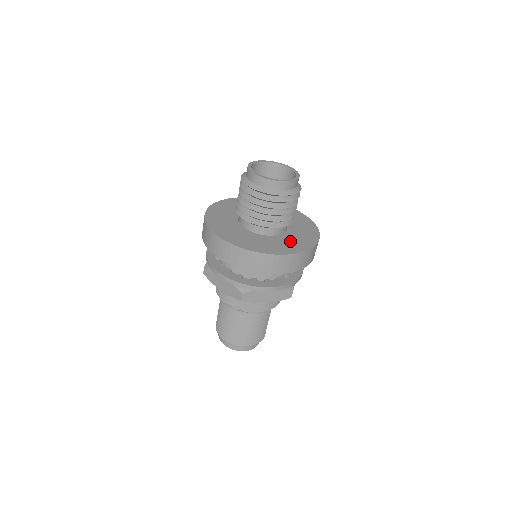
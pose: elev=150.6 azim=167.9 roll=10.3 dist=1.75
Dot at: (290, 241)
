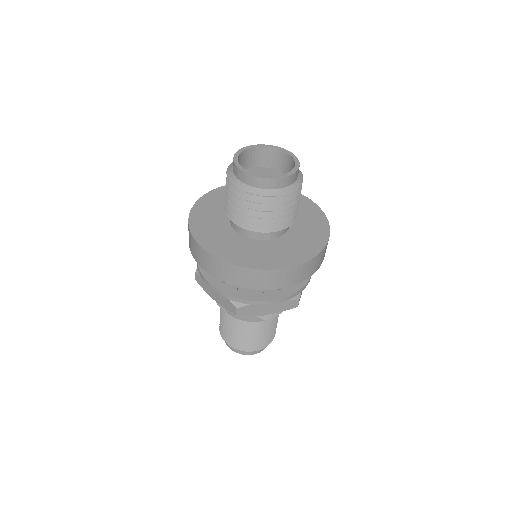
Dot at: (291, 246)
